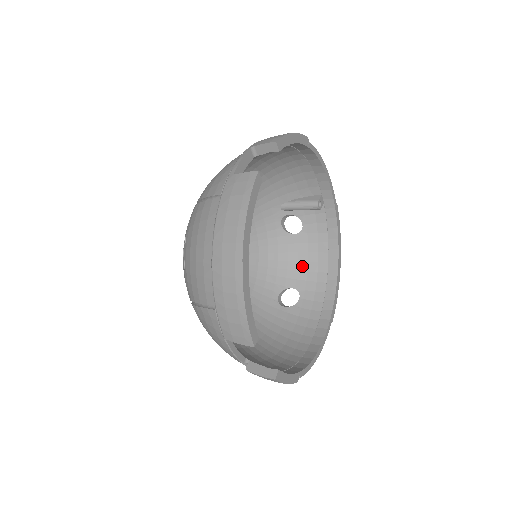
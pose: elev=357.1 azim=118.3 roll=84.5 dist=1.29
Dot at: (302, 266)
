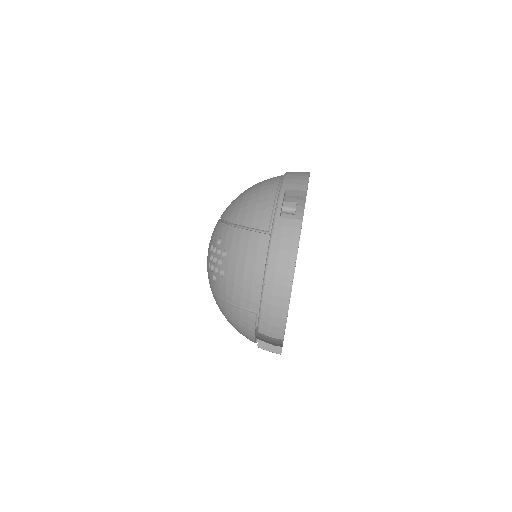
Dot at: occluded
